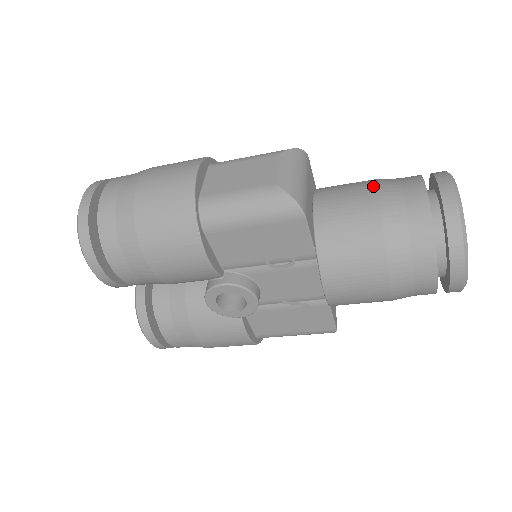
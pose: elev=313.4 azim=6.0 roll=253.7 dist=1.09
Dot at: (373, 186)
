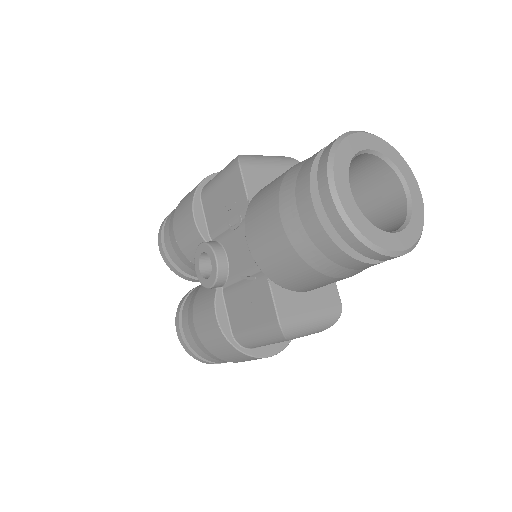
Dot at: occluded
